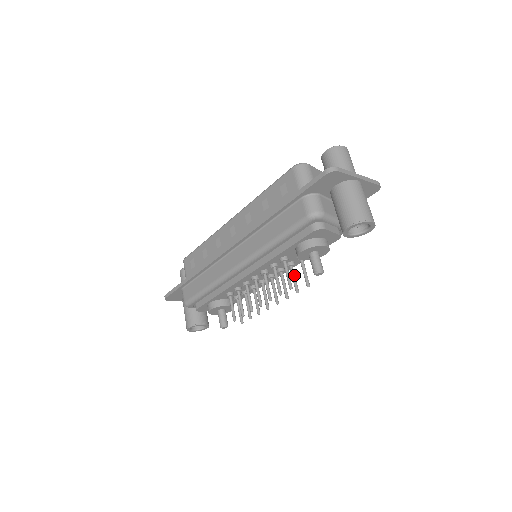
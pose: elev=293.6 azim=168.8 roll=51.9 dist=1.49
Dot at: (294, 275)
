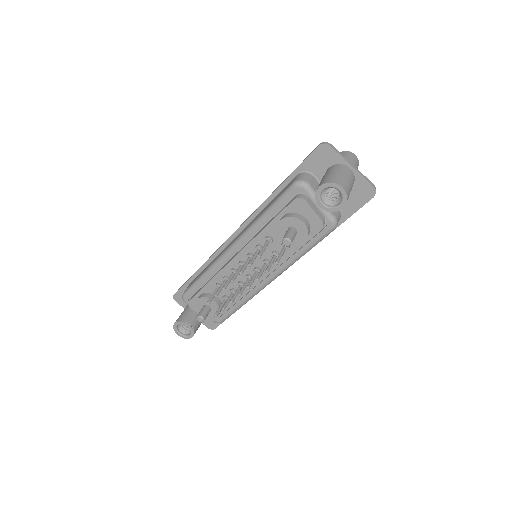
Dot at: (273, 260)
